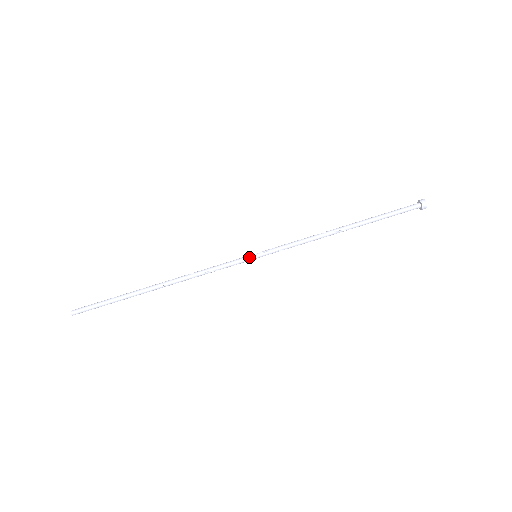
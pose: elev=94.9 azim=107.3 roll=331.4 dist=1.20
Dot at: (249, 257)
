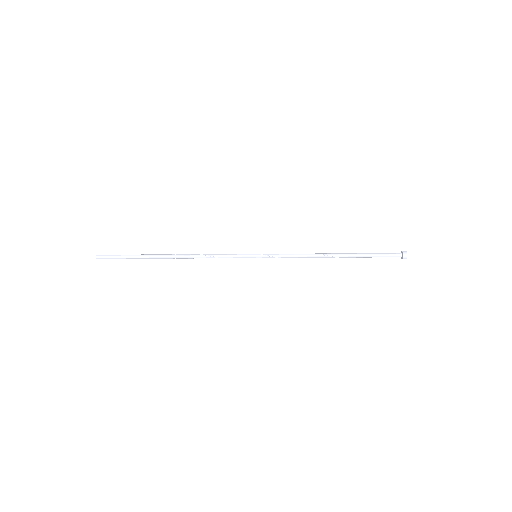
Dot at: (250, 255)
